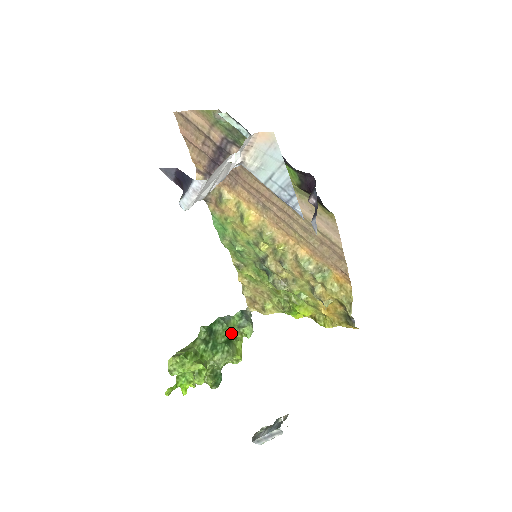
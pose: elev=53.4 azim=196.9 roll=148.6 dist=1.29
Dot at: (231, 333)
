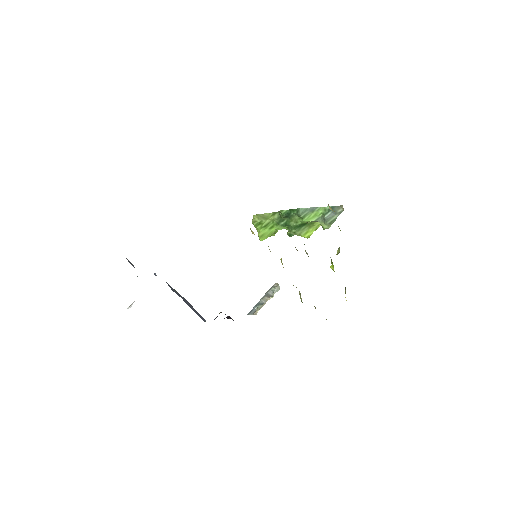
Dot at: (306, 222)
